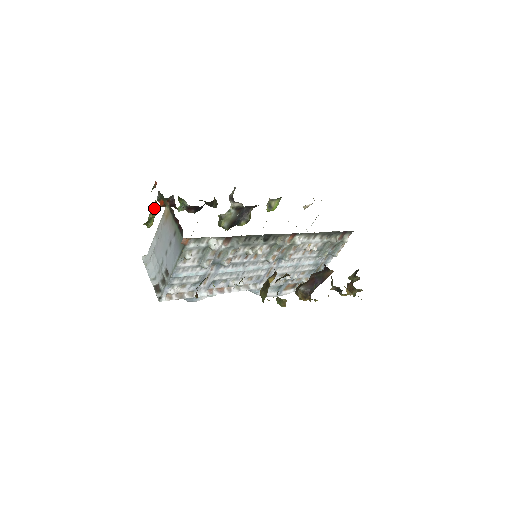
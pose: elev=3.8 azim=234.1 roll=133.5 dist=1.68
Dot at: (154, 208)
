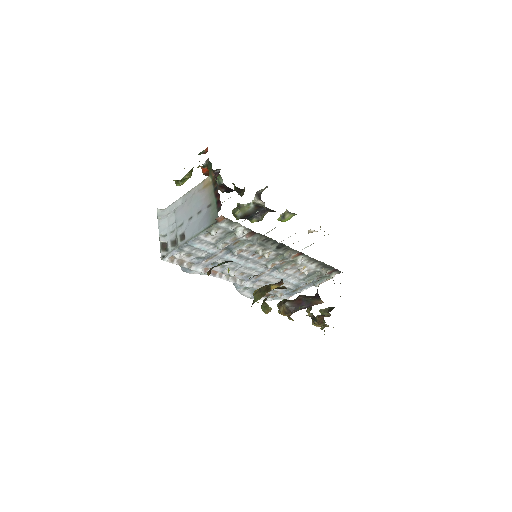
Dot at: (192, 171)
